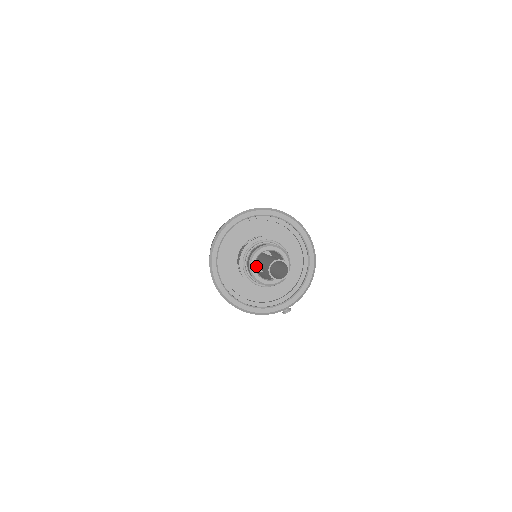
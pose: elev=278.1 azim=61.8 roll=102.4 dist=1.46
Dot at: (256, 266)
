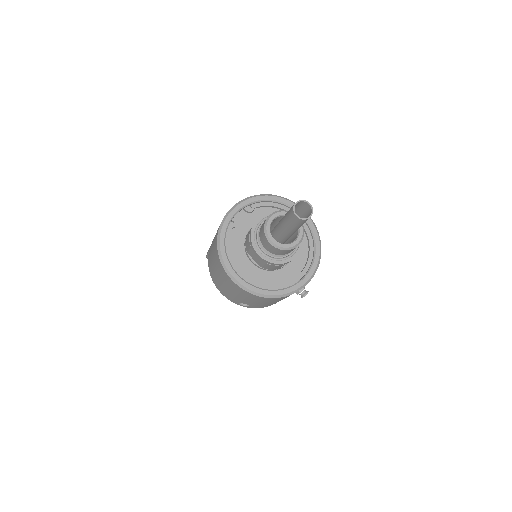
Dot at: occluded
